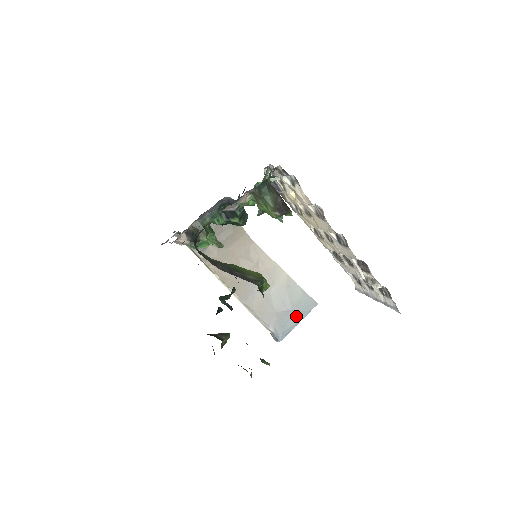
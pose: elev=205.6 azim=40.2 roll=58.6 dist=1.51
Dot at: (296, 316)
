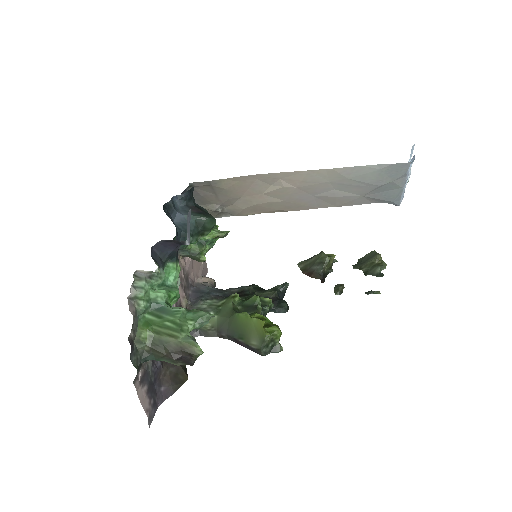
Dot at: (393, 186)
